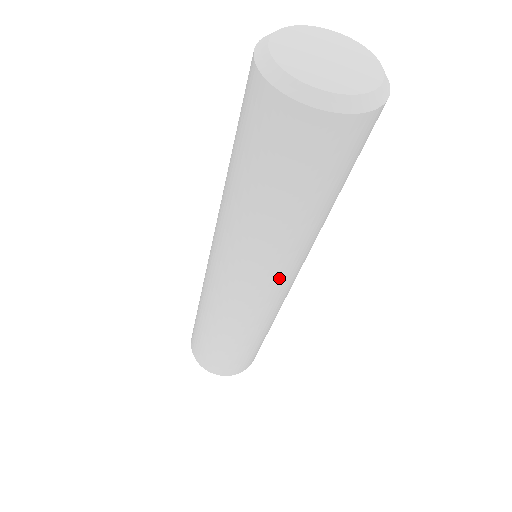
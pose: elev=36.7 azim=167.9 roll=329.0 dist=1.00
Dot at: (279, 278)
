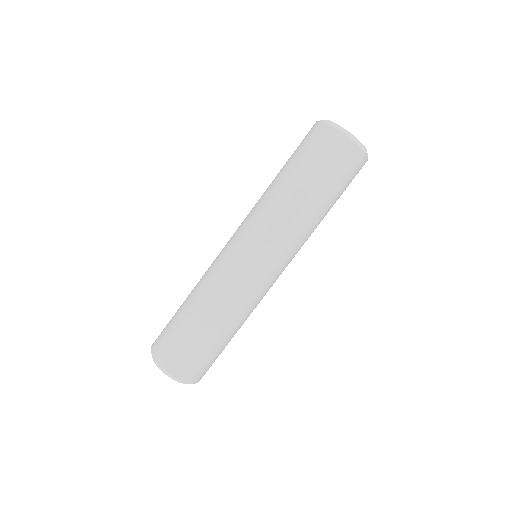
Dot at: (253, 234)
